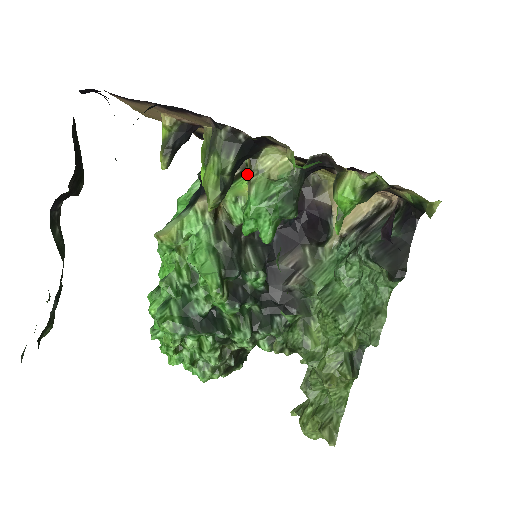
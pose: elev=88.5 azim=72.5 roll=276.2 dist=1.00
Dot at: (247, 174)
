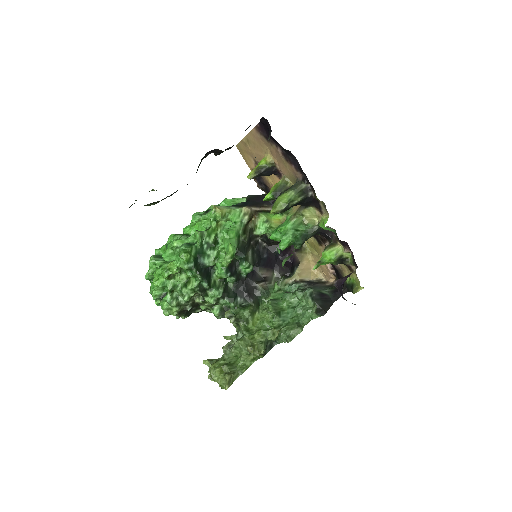
Dot at: (278, 214)
